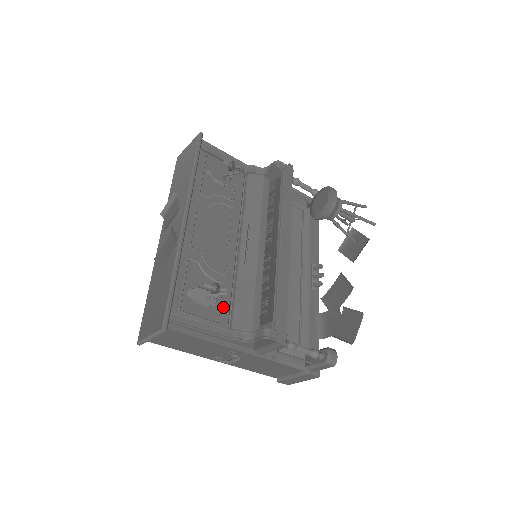
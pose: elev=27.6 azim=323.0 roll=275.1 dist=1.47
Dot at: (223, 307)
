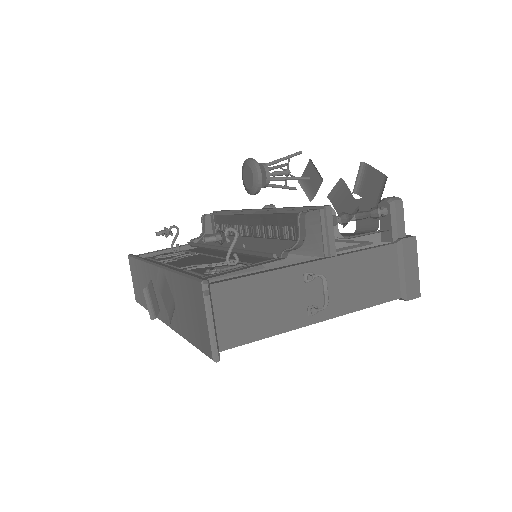
Dot at: occluded
